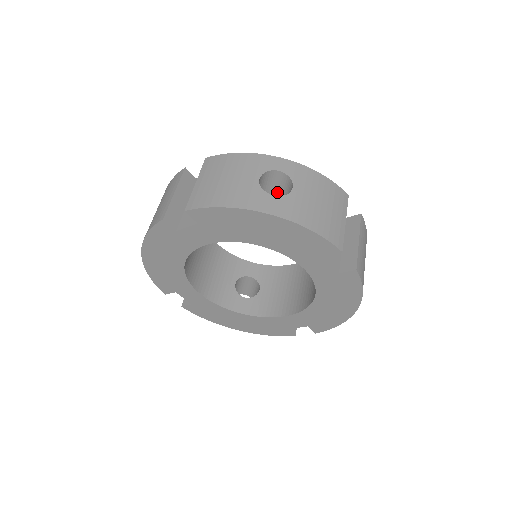
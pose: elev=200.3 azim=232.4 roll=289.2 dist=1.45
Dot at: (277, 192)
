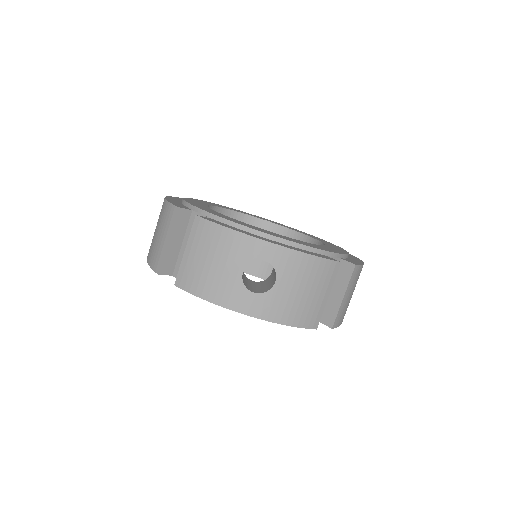
Dot at: occluded
